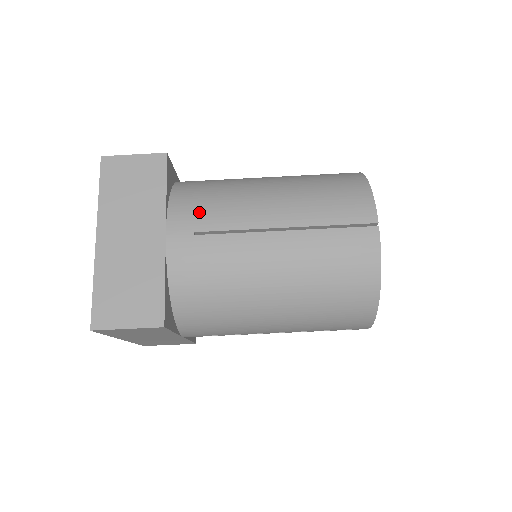
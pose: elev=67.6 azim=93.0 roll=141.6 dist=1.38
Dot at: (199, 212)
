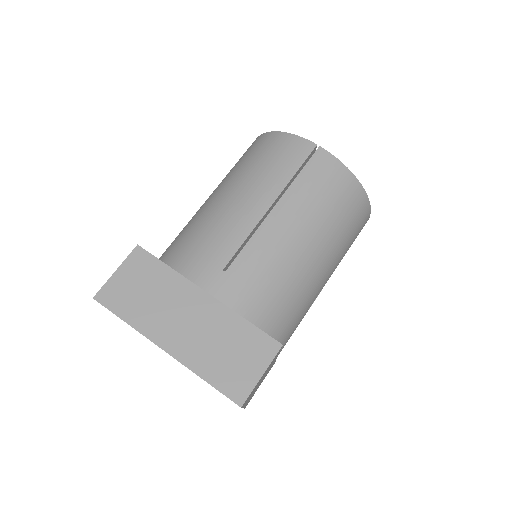
Dot at: (208, 256)
